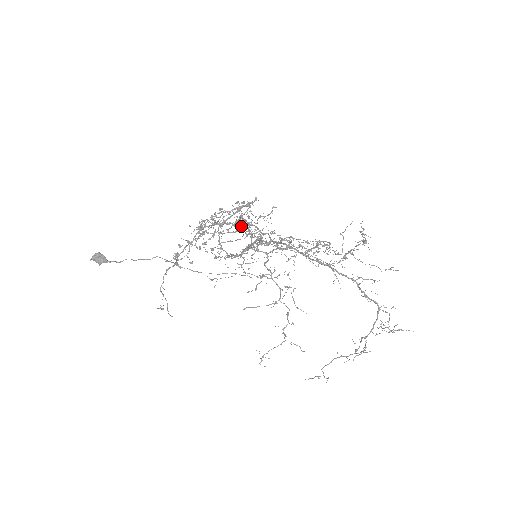
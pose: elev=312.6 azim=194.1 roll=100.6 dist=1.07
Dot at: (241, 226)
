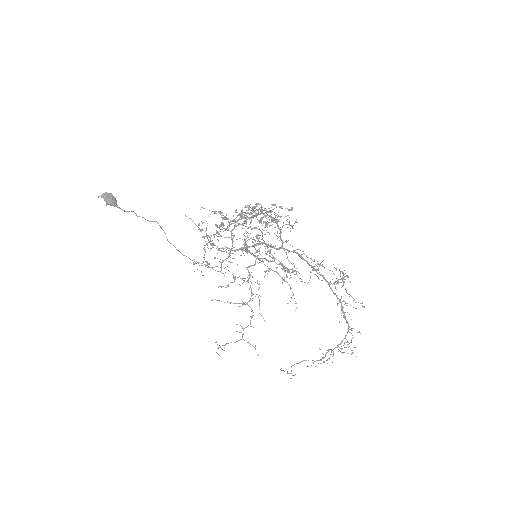
Dot at: occluded
